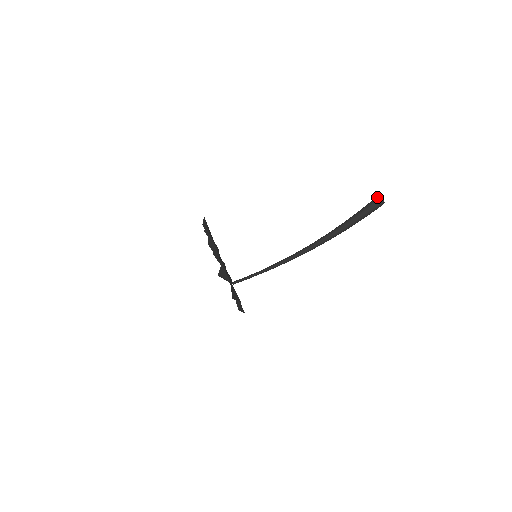
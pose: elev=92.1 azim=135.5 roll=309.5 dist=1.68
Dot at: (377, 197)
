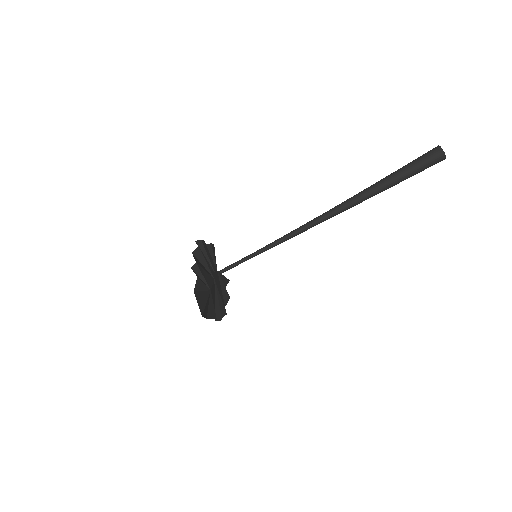
Dot at: (439, 152)
